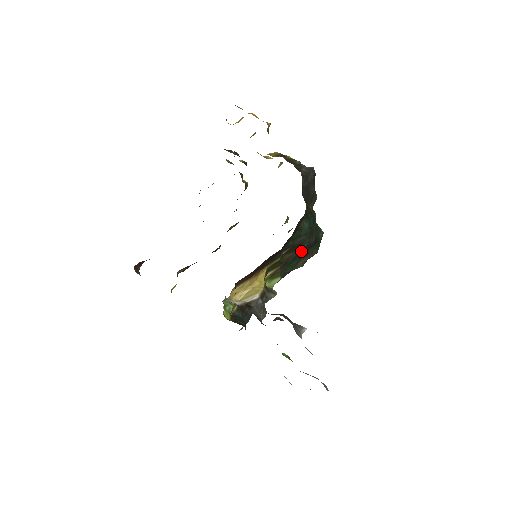
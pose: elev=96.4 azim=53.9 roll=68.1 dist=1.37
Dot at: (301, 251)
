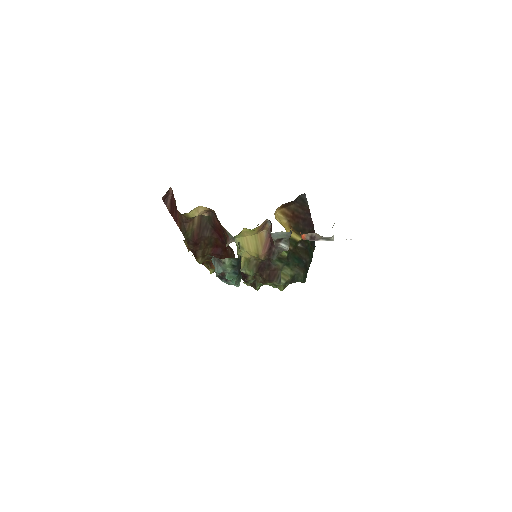
Dot at: (303, 260)
